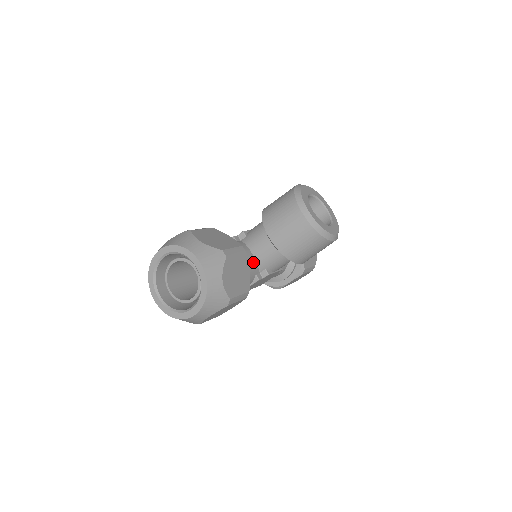
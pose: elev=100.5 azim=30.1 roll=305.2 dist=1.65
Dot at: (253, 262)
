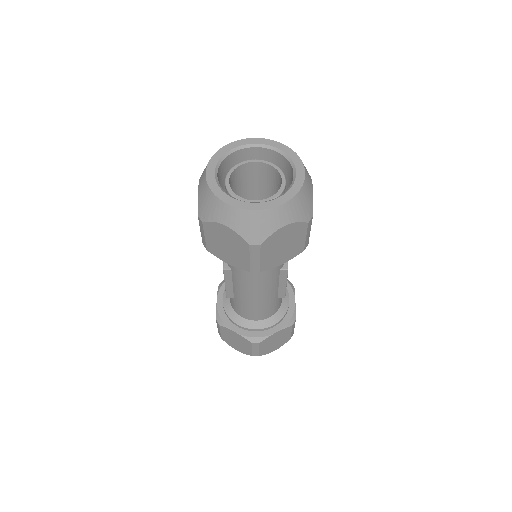
Dot at: occluded
